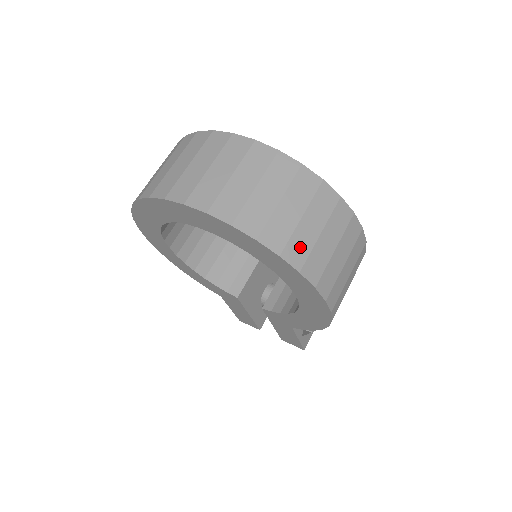
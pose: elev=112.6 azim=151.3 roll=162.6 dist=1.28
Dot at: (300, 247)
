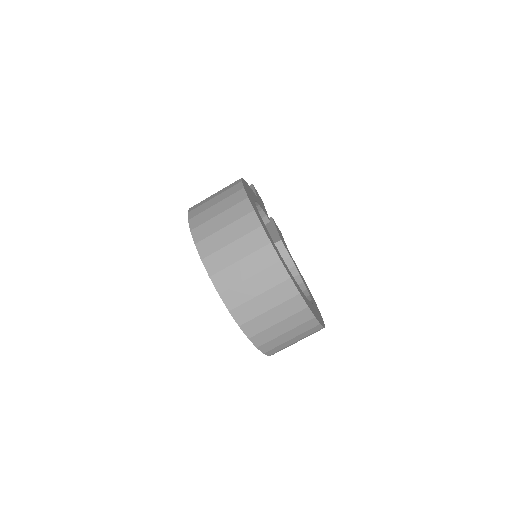
Dot at: (282, 349)
